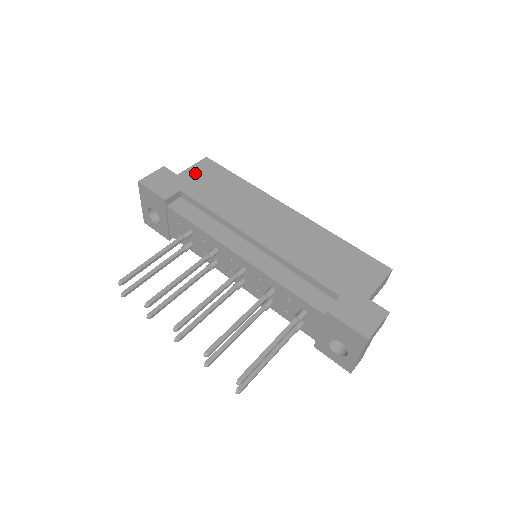
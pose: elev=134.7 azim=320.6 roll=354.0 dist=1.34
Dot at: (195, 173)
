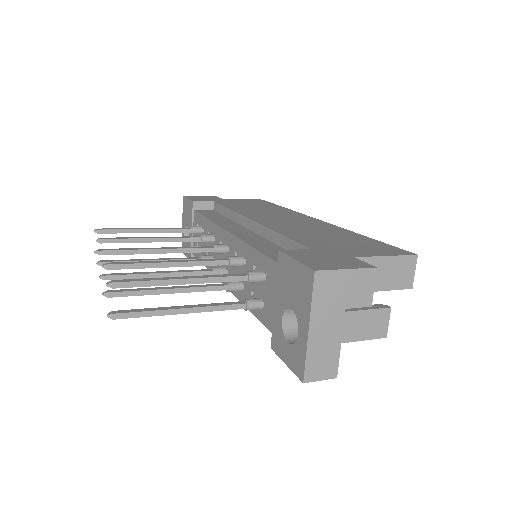
Dot at: (240, 200)
